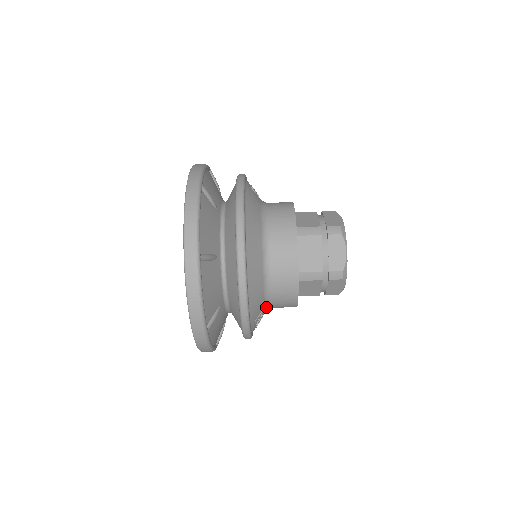
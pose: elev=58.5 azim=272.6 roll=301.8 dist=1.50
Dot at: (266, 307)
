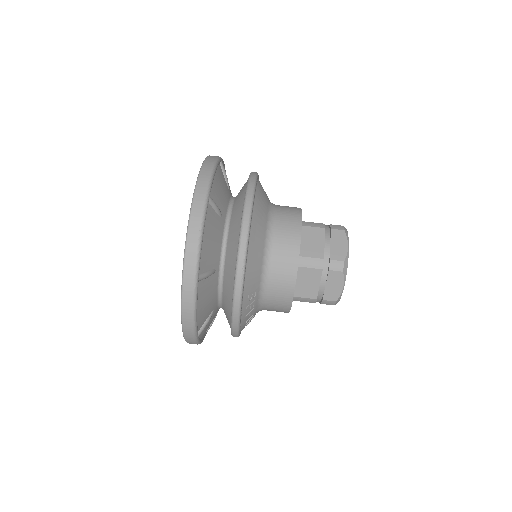
Dot at: (260, 291)
